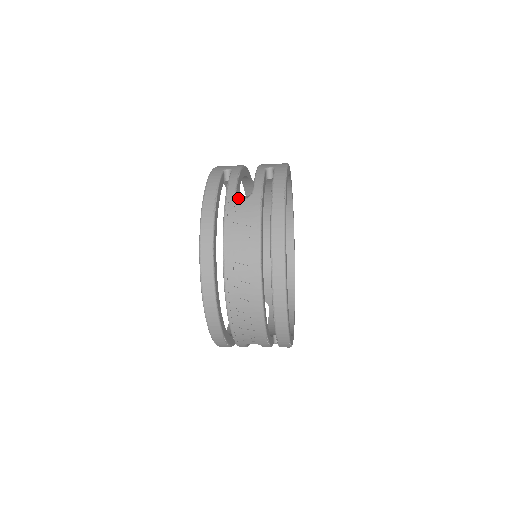
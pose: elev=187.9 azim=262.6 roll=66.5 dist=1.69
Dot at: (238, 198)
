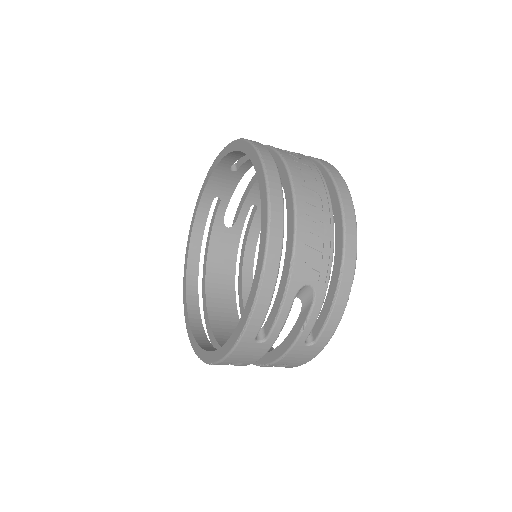
Dot at: occluded
